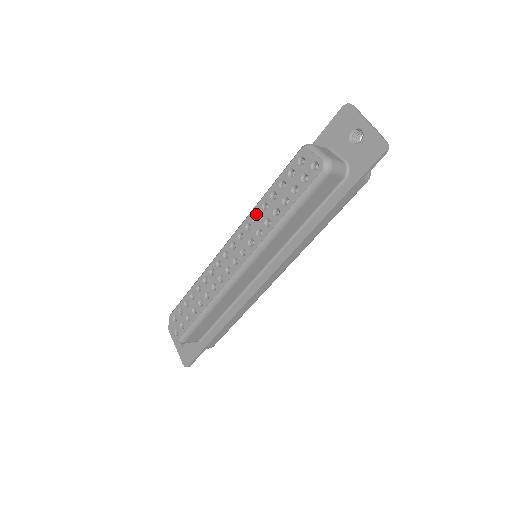
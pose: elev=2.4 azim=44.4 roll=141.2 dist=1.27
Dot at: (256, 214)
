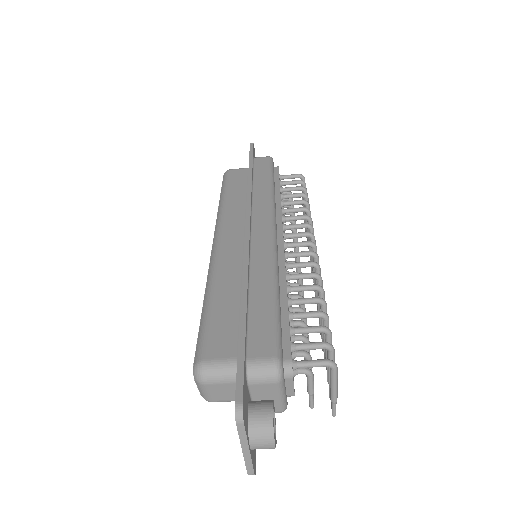
Dot at: occluded
